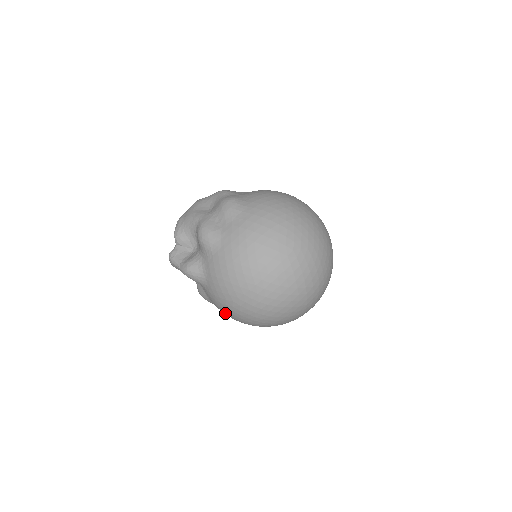
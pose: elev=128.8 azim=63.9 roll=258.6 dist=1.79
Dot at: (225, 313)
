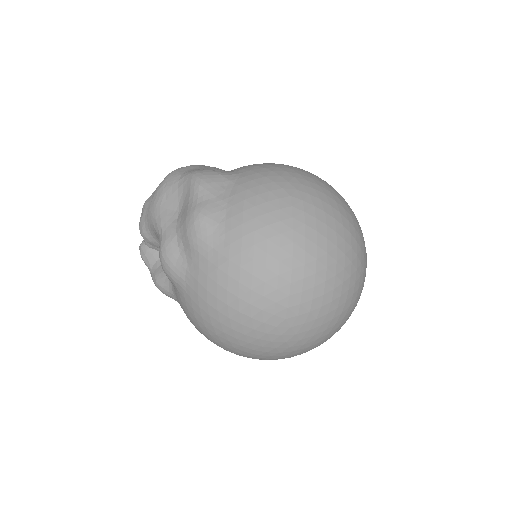
Dot at: occluded
